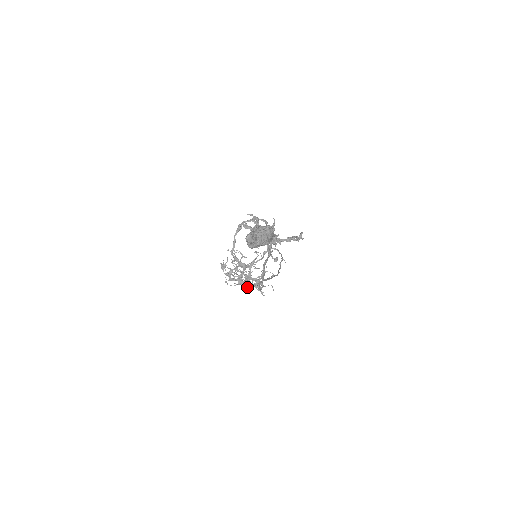
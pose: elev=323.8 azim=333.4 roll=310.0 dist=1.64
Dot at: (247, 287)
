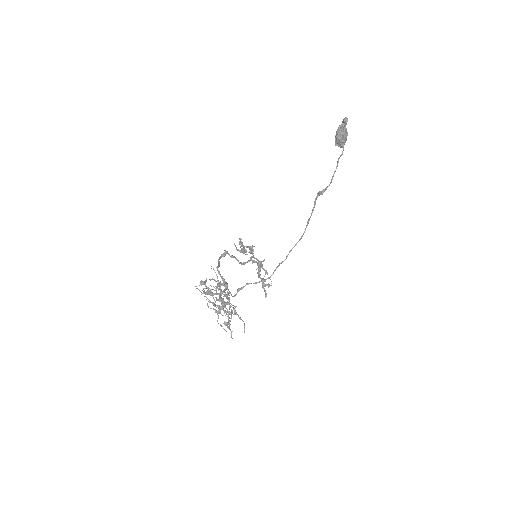
Dot at: (224, 310)
